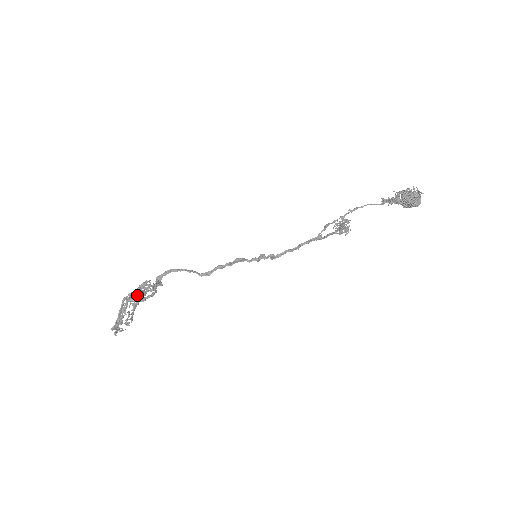
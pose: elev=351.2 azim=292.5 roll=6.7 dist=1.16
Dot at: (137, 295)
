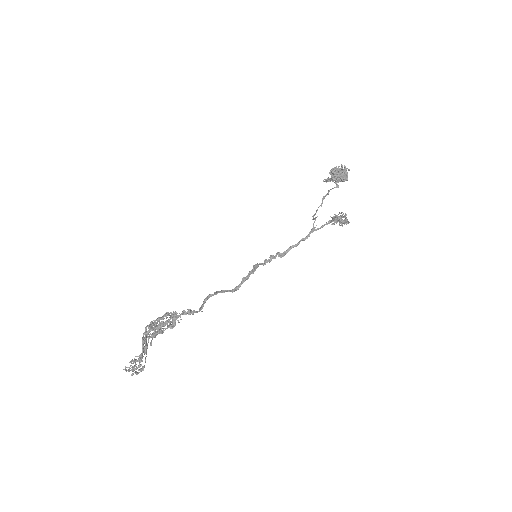
Dot at: occluded
